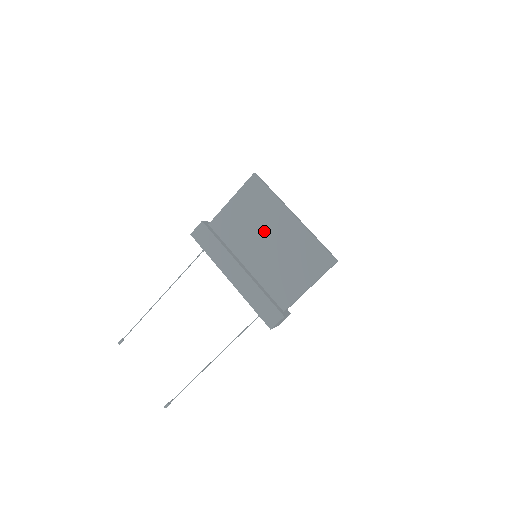
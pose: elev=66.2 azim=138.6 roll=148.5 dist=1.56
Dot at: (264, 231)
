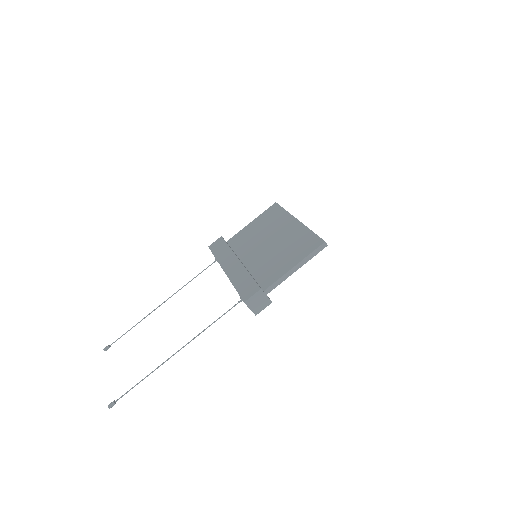
Dot at: (269, 235)
